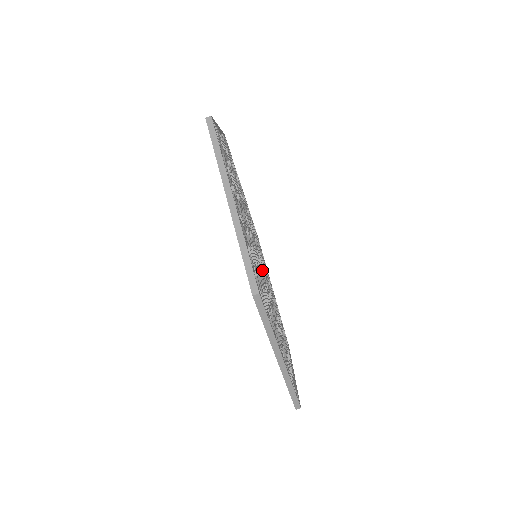
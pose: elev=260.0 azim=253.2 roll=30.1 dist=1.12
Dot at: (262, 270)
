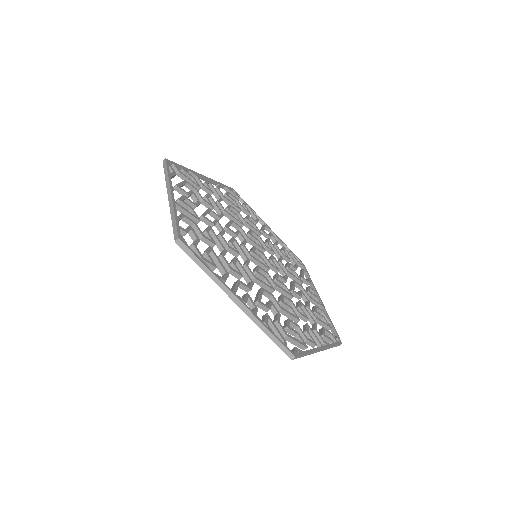
Dot at: (262, 264)
